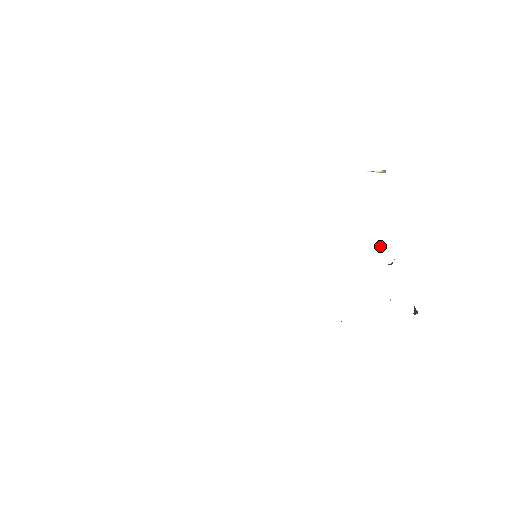
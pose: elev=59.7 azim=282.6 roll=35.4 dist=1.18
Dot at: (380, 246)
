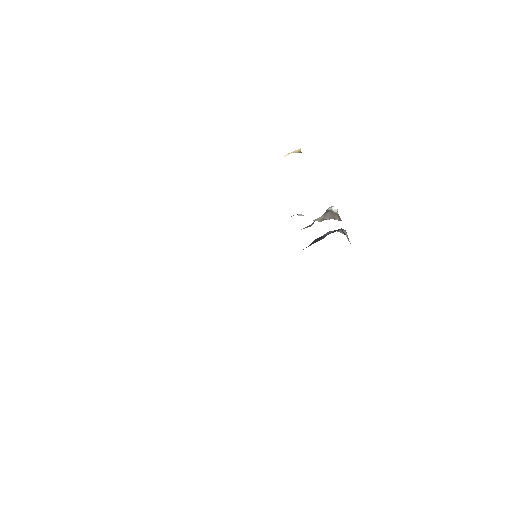
Dot at: (325, 216)
